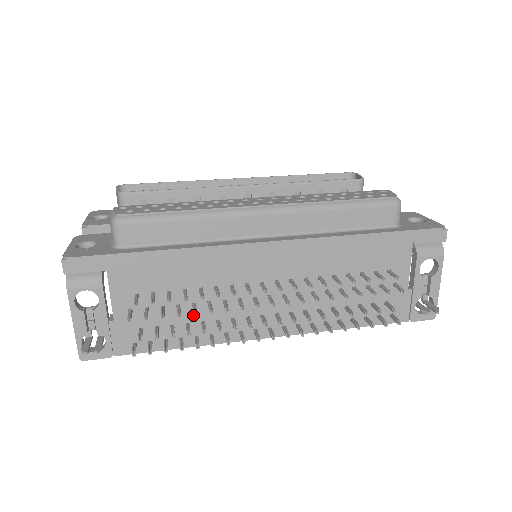
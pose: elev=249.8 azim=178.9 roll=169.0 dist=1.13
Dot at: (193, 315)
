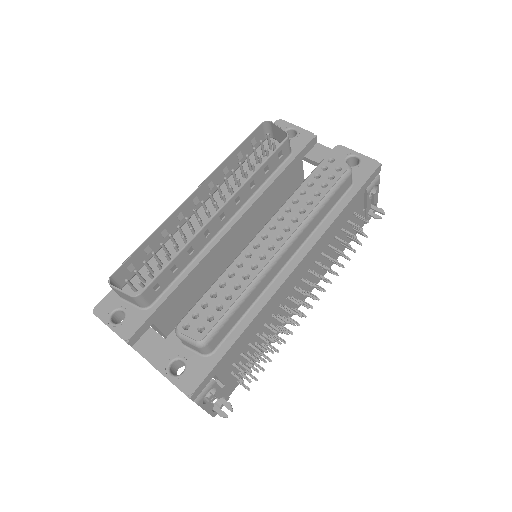
Dot at: occluded
